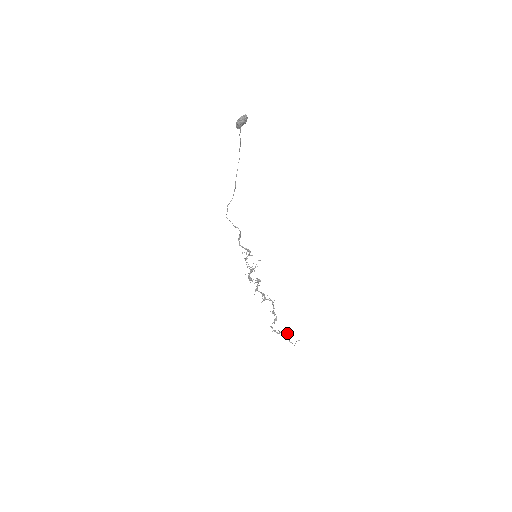
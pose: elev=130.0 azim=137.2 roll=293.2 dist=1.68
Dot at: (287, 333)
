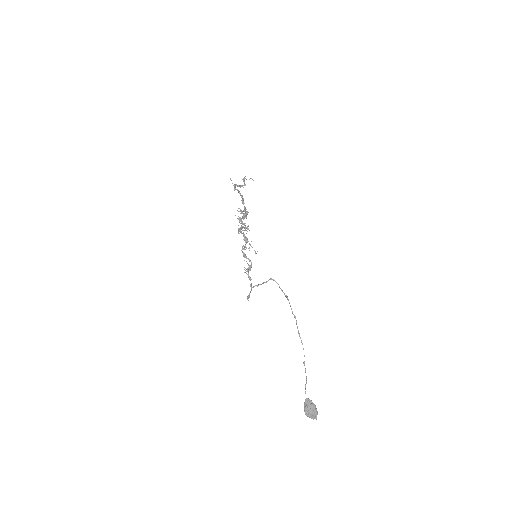
Dot at: occluded
